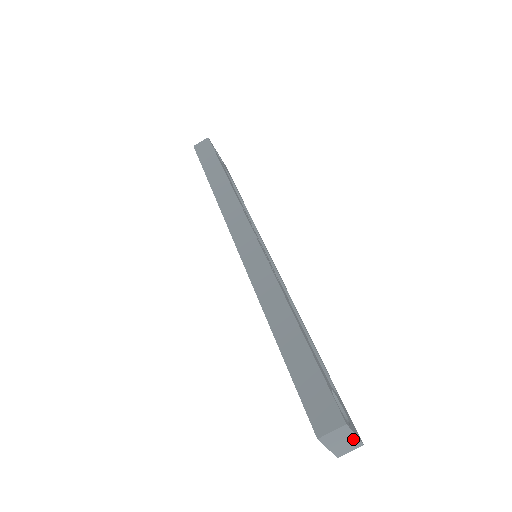
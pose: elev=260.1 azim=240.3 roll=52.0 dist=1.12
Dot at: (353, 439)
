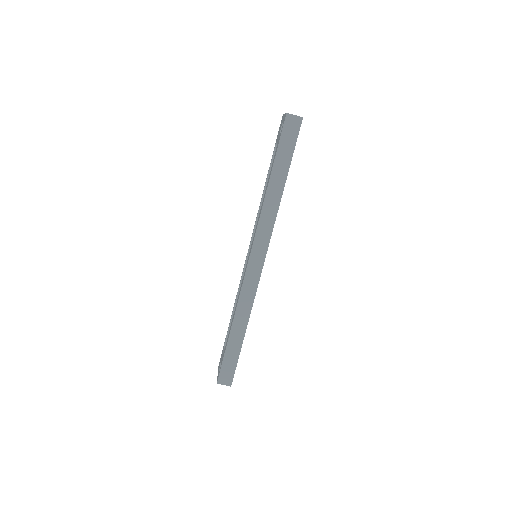
Dot at: occluded
